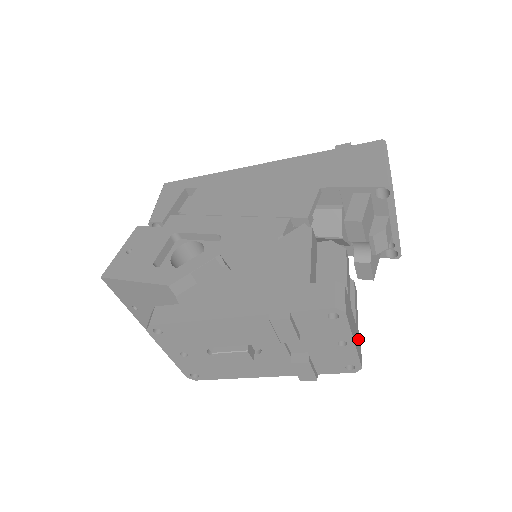
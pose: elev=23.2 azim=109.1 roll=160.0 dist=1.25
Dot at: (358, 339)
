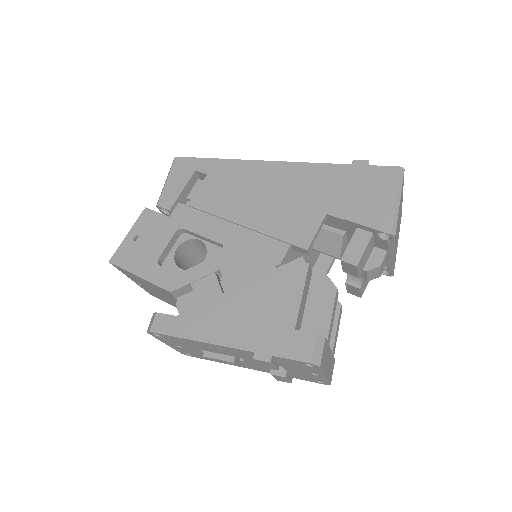
Dot at: (332, 362)
